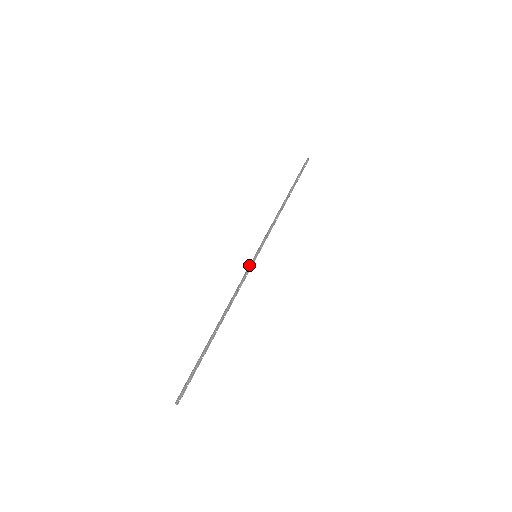
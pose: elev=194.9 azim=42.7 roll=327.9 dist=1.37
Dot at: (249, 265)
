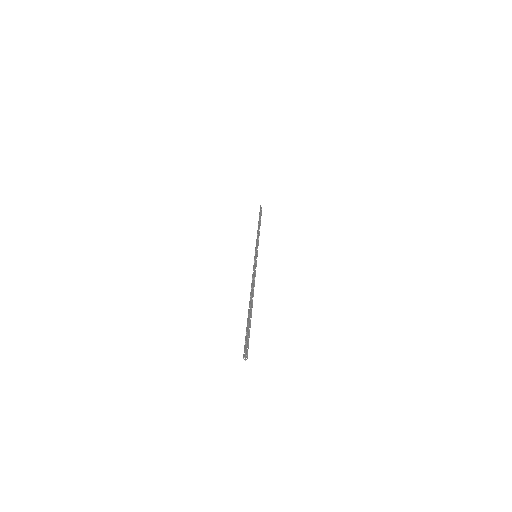
Dot at: occluded
